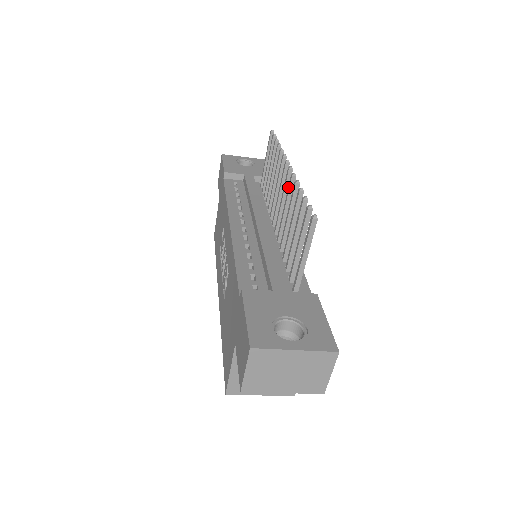
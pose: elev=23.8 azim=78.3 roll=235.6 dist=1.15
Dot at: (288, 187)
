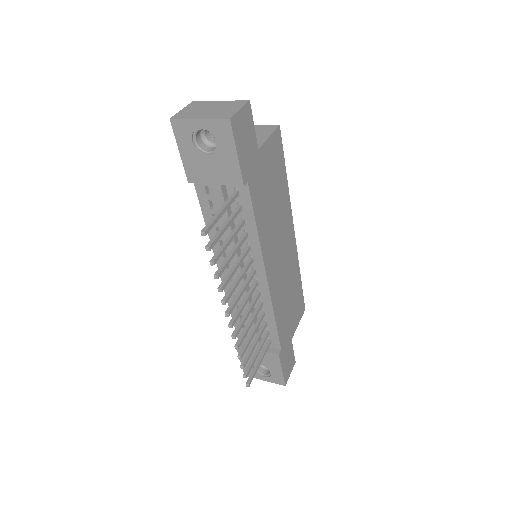
Dot at: (236, 327)
